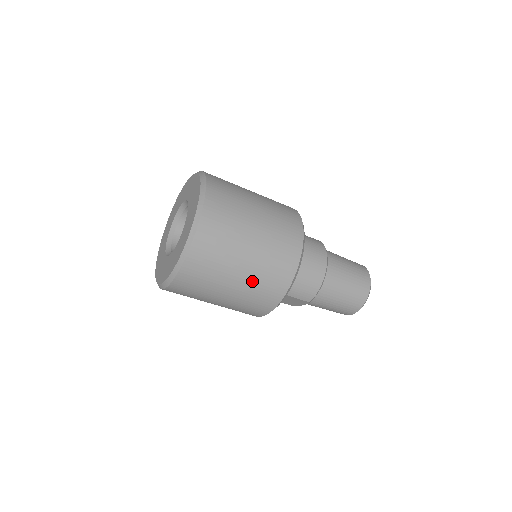
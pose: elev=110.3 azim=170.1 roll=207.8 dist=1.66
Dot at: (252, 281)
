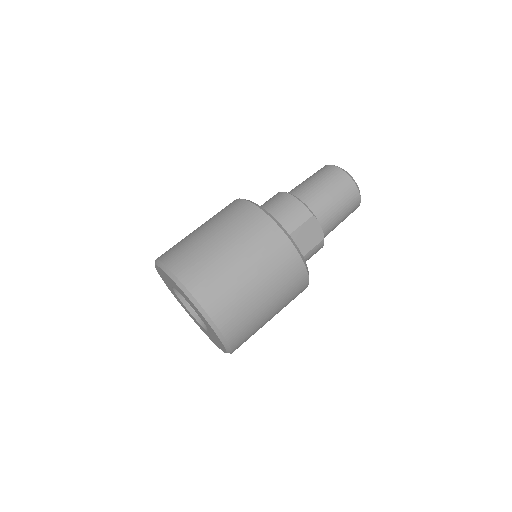
Dot at: (243, 244)
